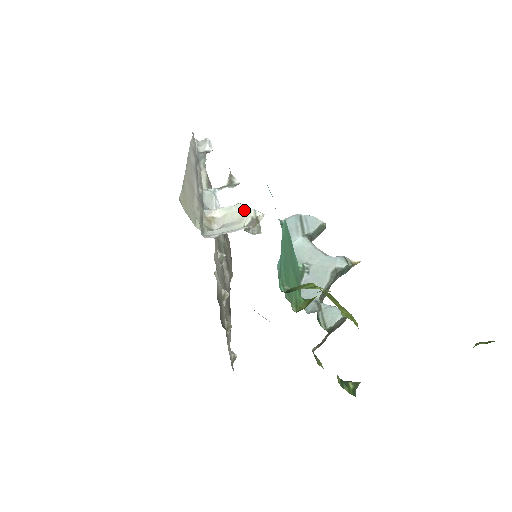
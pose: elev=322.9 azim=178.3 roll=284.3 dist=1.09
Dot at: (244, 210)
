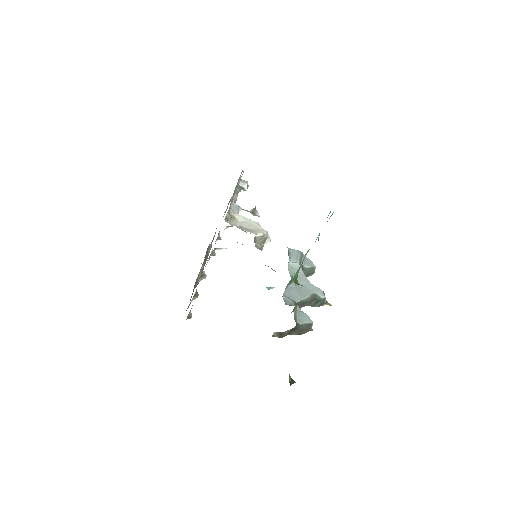
Dot at: (260, 228)
